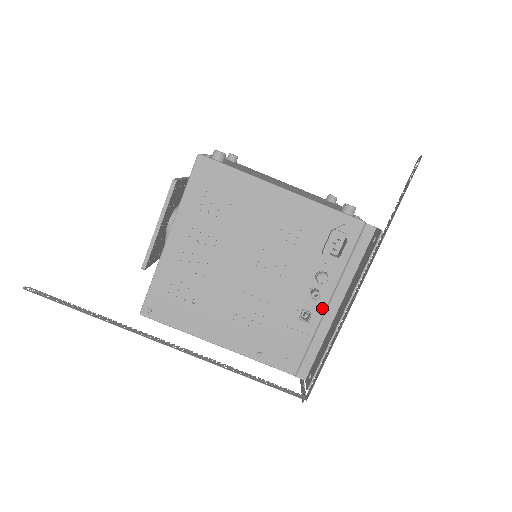
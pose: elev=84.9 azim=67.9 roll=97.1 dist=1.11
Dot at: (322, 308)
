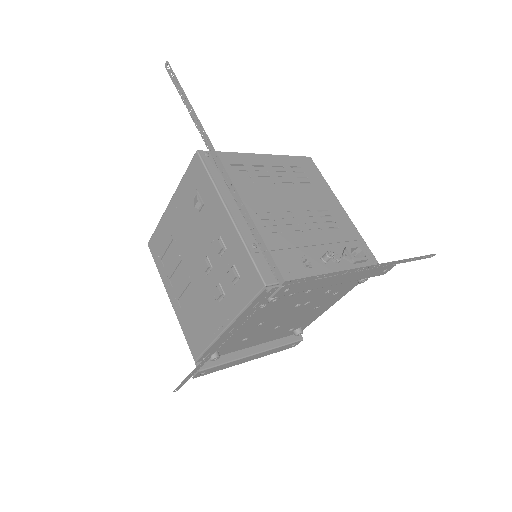
Dot at: (322, 272)
